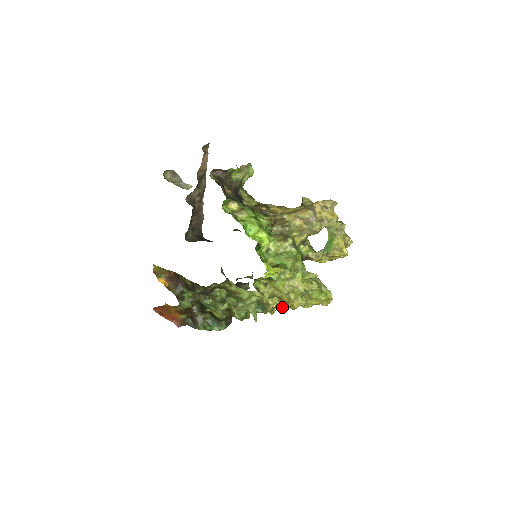
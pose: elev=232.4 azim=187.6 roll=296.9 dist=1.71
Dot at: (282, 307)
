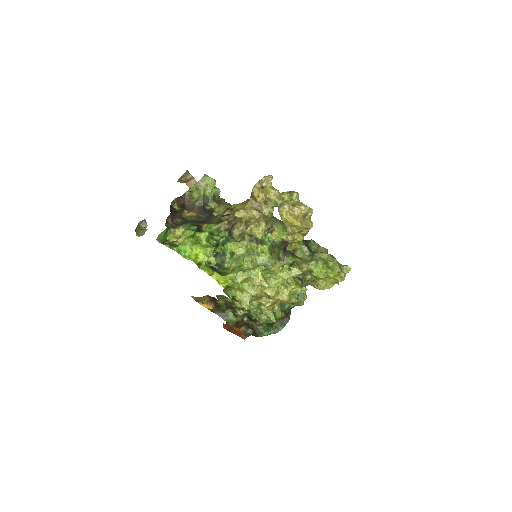
Dot at: occluded
